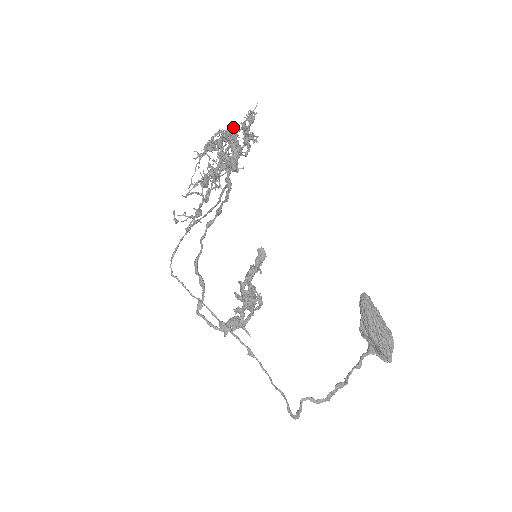
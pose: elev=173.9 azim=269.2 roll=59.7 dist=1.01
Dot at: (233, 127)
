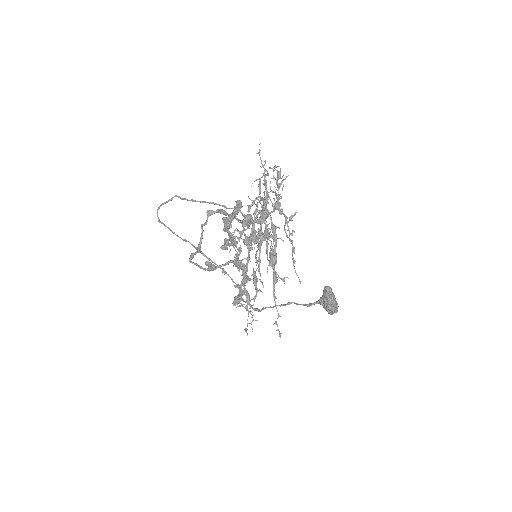
Dot at: (266, 199)
